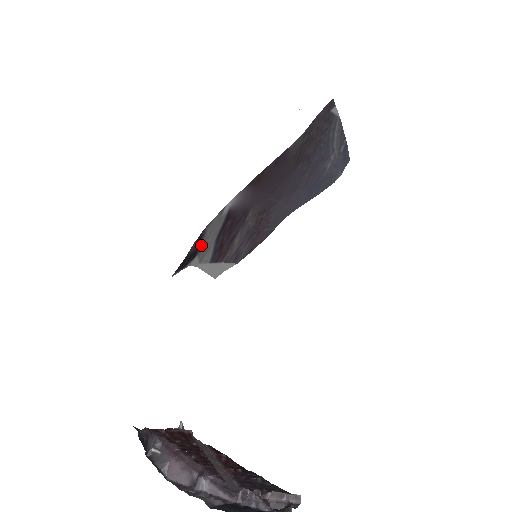
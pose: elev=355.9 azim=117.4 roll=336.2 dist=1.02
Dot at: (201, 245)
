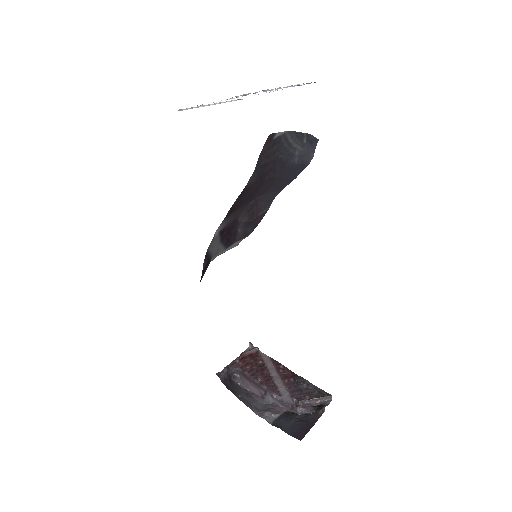
Dot at: (211, 254)
